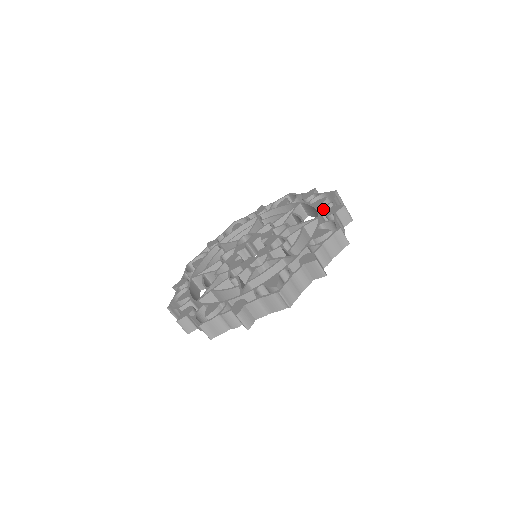
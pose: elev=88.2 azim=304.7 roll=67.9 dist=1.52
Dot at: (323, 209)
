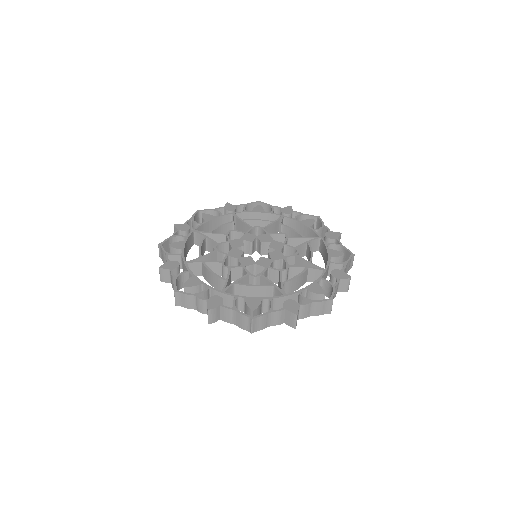
Dot at: (333, 264)
